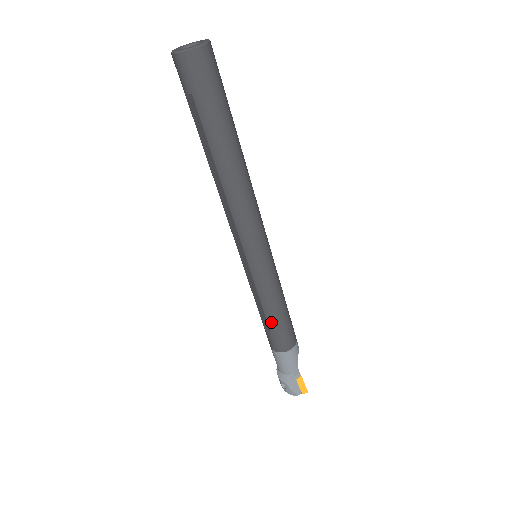
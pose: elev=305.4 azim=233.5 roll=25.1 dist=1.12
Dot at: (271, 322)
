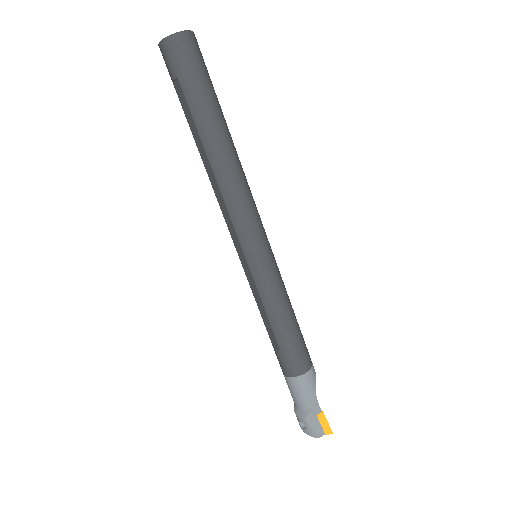
Dot at: (279, 335)
